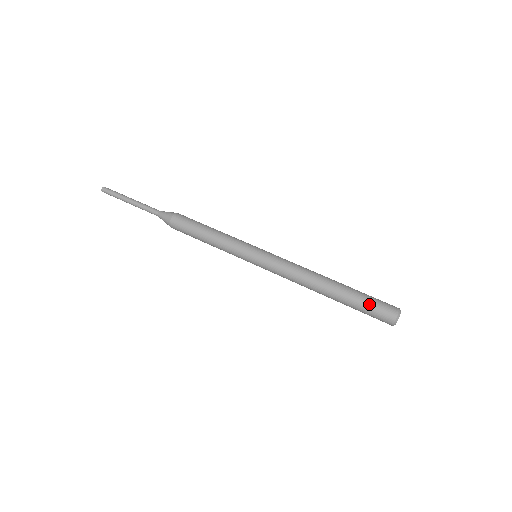
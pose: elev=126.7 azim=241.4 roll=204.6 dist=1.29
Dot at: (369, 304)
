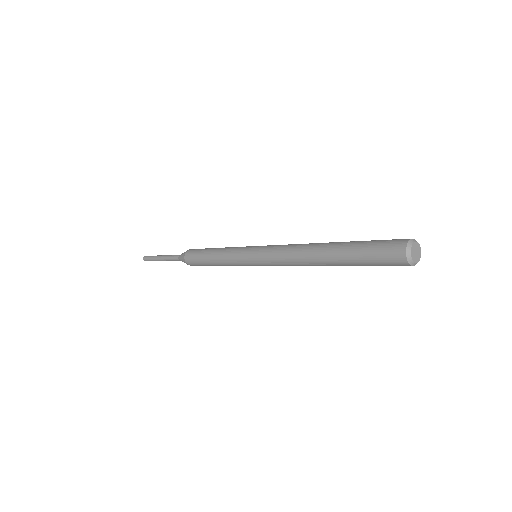
Dot at: (371, 243)
